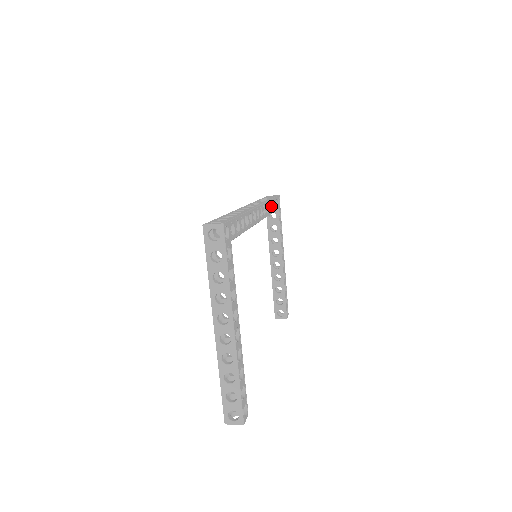
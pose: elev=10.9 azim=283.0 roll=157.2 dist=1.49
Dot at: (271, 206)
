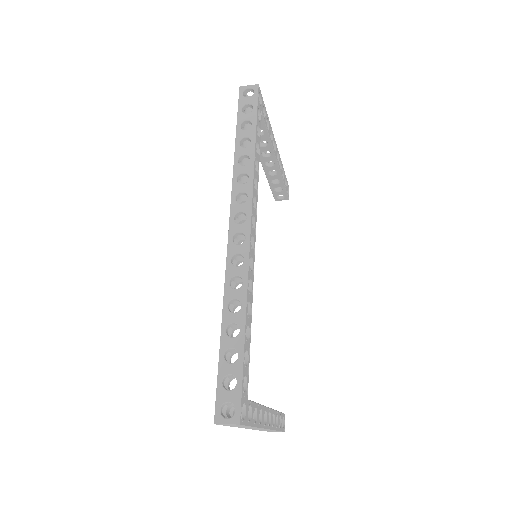
Dot at: (257, 154)
